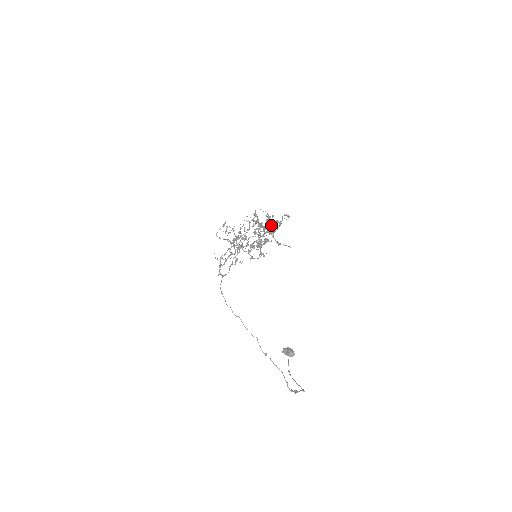
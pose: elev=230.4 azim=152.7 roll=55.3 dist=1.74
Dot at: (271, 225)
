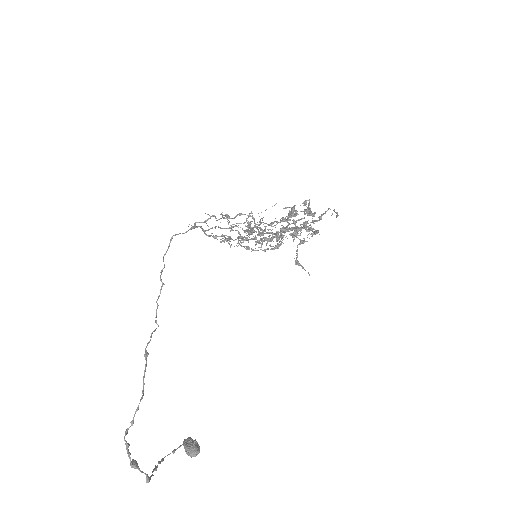
Dot at: occluded
